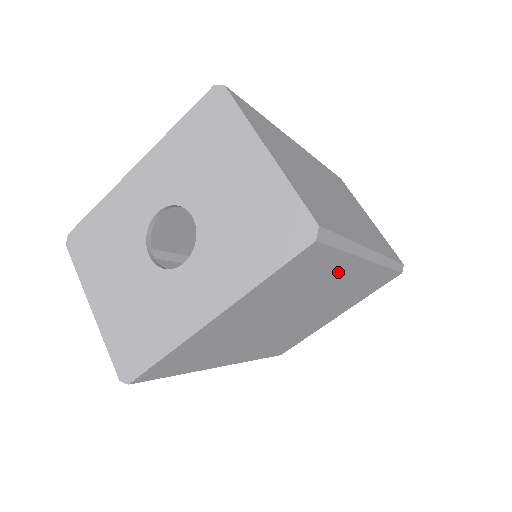
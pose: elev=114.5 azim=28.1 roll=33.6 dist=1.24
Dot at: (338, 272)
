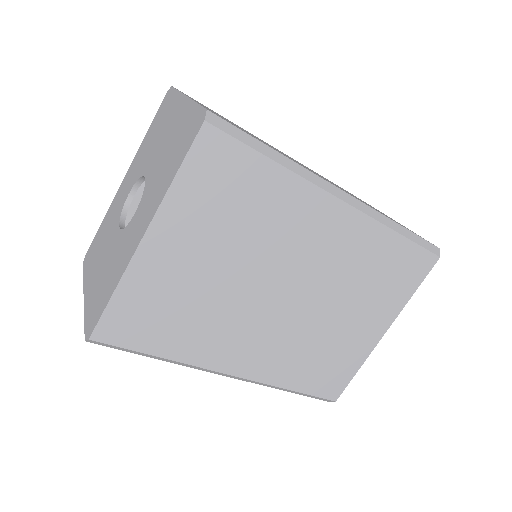
Dot at: (295, 206)
